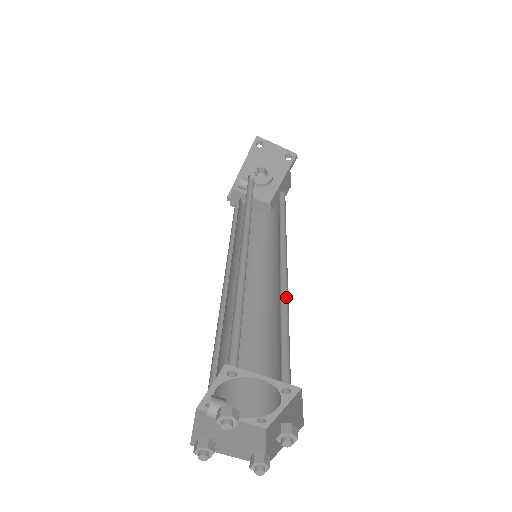
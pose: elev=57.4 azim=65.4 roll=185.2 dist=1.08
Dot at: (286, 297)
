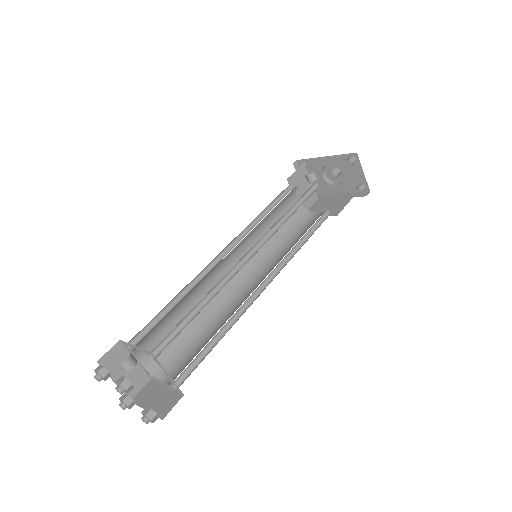
Dot at: (240, 315)
